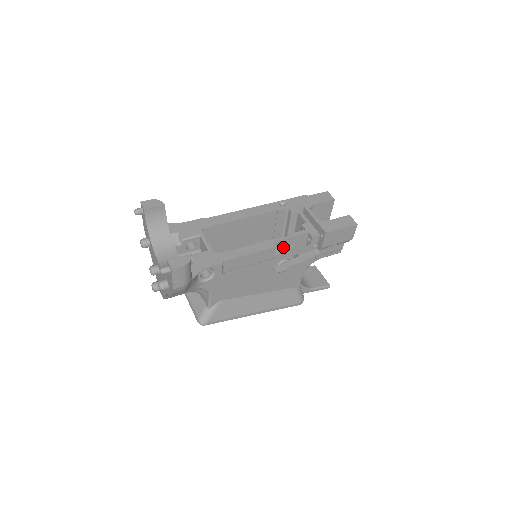
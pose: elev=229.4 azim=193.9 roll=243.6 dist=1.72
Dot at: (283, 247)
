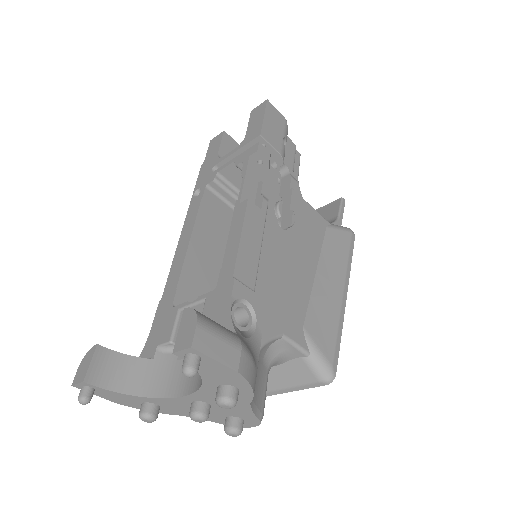
Dot at: (255, 198)
